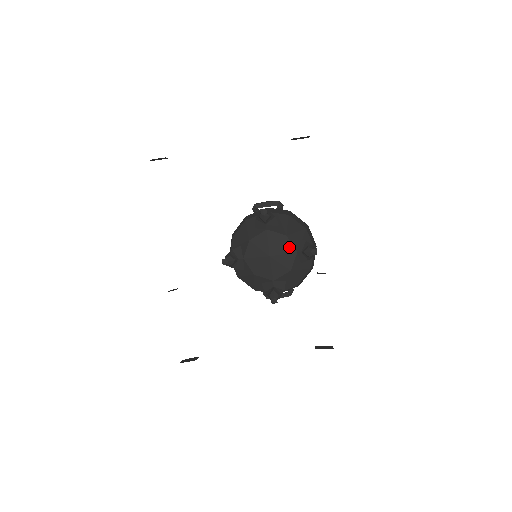
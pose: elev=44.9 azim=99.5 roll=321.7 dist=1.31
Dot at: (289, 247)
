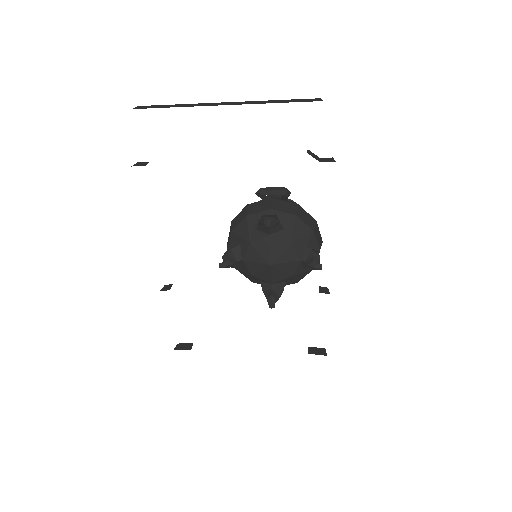
Dot at: (292, 255)
